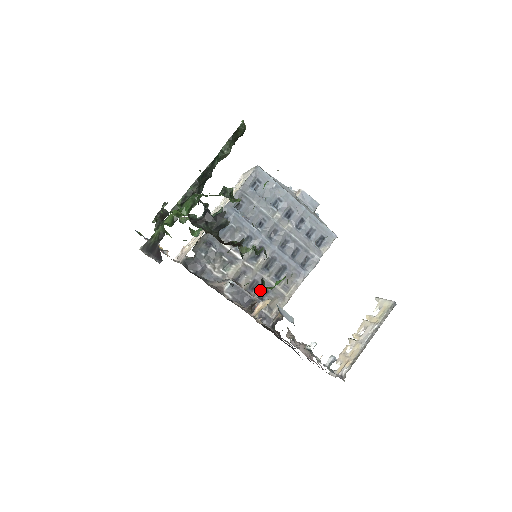
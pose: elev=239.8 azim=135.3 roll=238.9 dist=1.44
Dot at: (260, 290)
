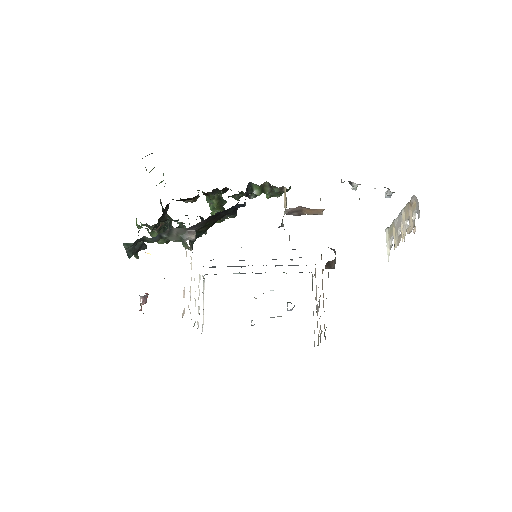
Dot at: occluded
